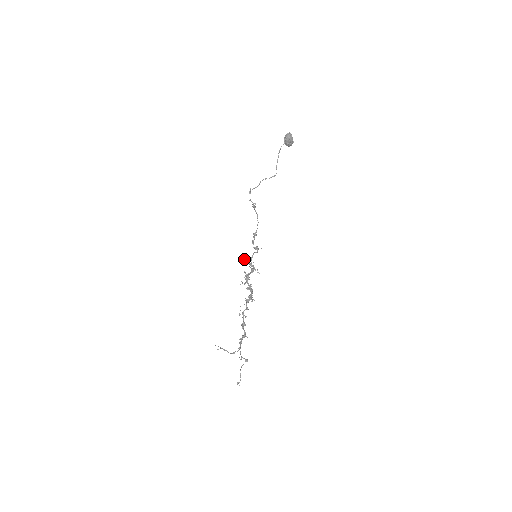
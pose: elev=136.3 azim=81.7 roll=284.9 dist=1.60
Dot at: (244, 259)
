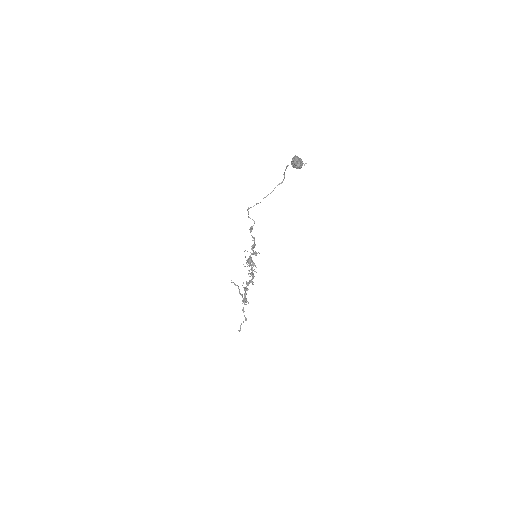
Dot at: occluded
